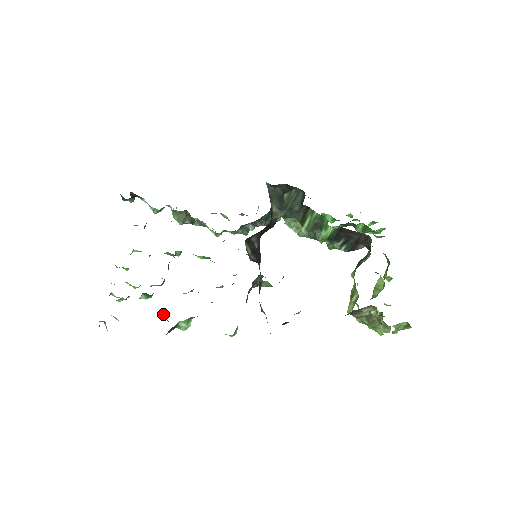
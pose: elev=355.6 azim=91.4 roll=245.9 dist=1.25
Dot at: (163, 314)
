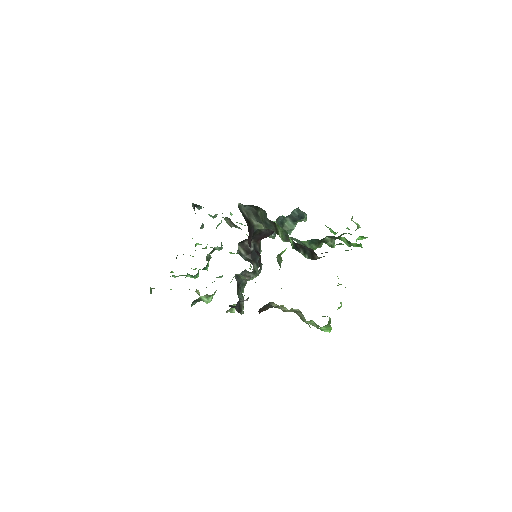
Dot at: (197, 290)
